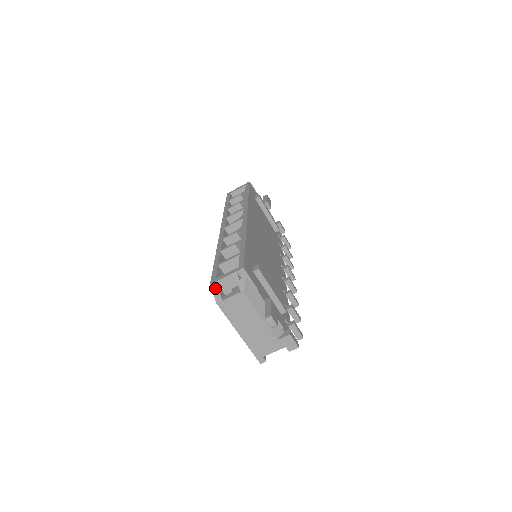
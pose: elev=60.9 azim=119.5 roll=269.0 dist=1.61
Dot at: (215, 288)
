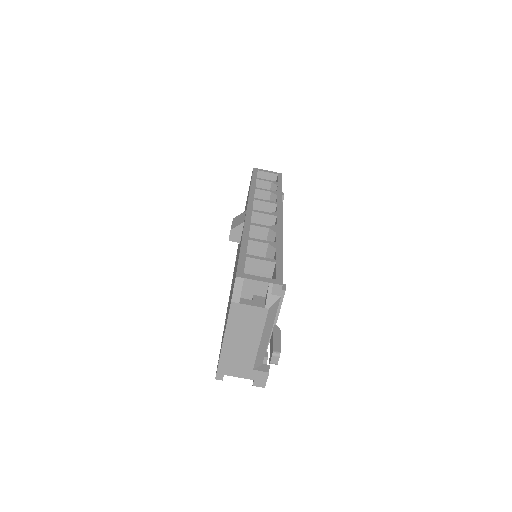
Dot at: (239, 284)
